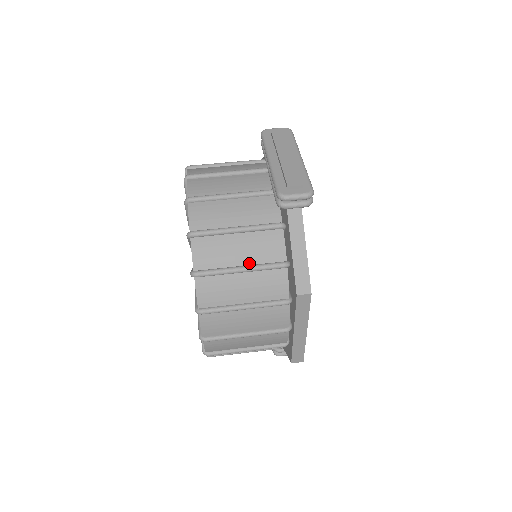
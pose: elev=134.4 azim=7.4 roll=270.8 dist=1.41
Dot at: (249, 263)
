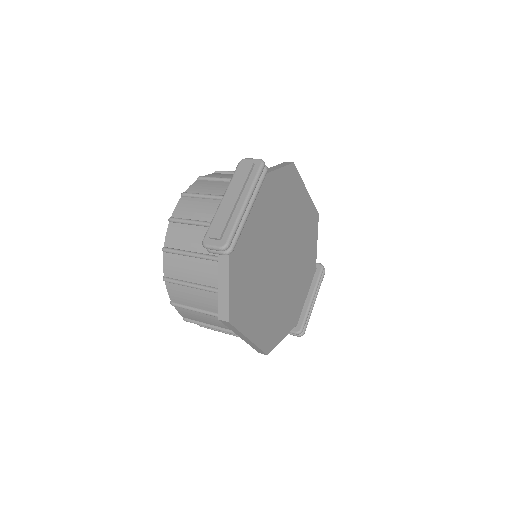
Dot at: (197, 282)
